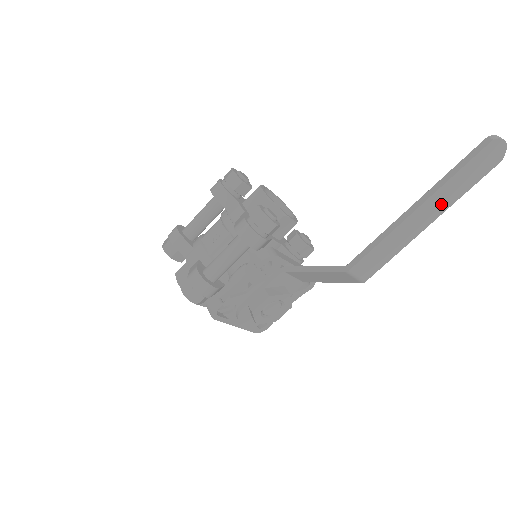
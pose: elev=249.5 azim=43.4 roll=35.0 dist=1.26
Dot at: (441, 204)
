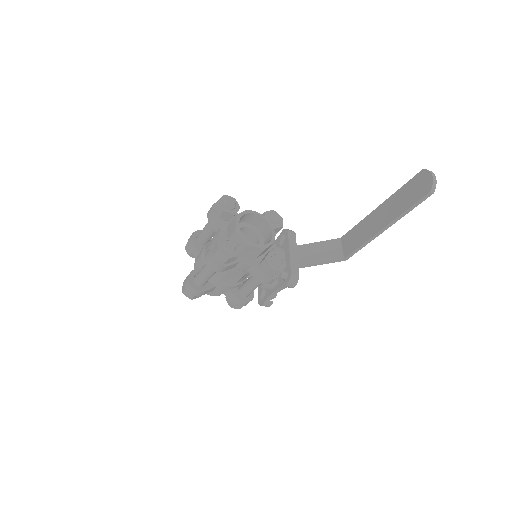
Dot at: occluded
